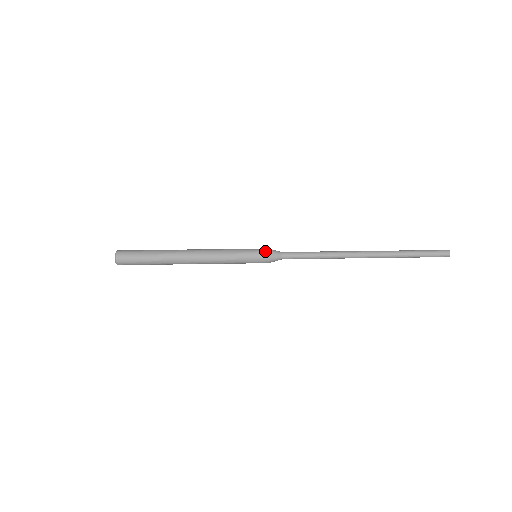
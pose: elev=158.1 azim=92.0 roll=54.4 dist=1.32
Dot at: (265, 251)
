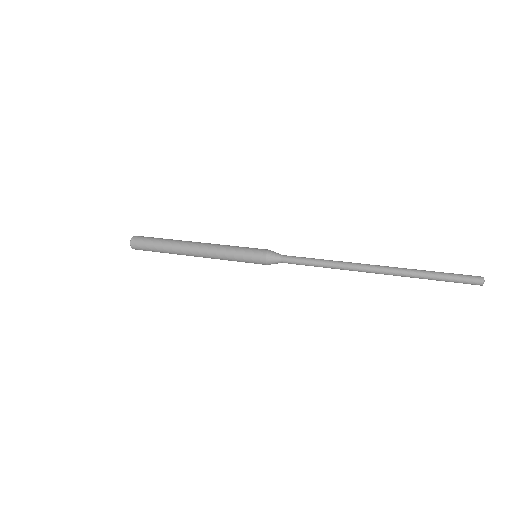
Dot at: (263, 251)
